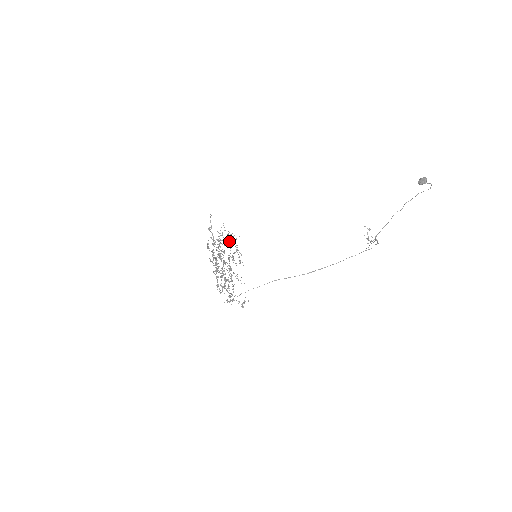
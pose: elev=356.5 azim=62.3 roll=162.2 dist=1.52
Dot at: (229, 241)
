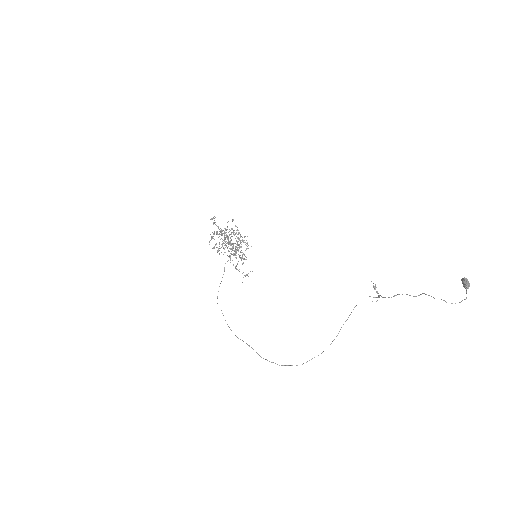
Dot at: (228, 243)
